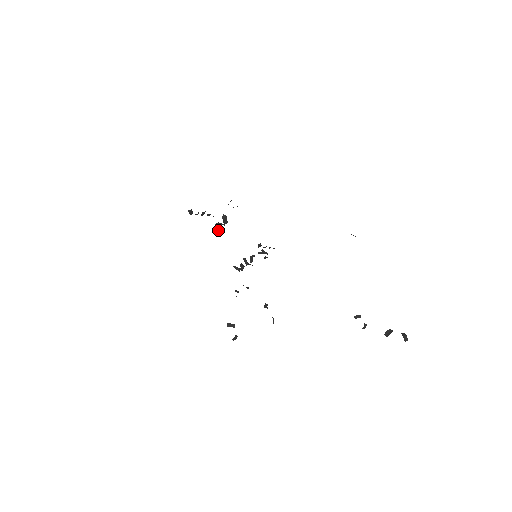
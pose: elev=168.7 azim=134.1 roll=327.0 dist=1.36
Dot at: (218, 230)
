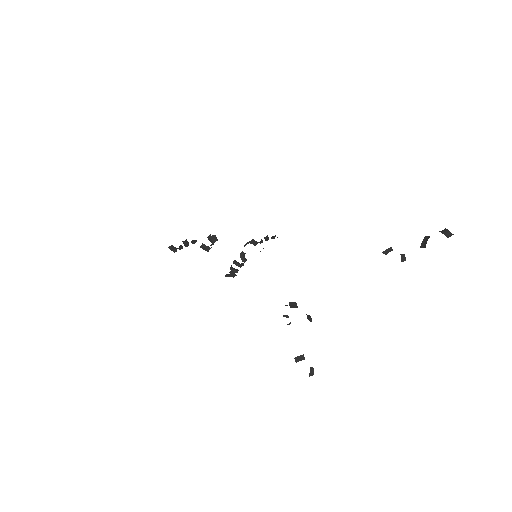
Dot at: occluded
